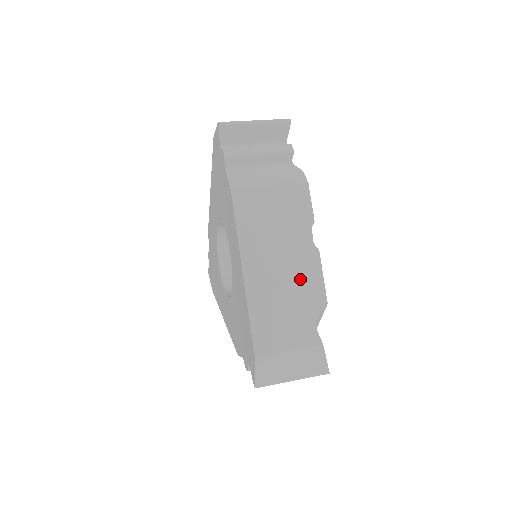
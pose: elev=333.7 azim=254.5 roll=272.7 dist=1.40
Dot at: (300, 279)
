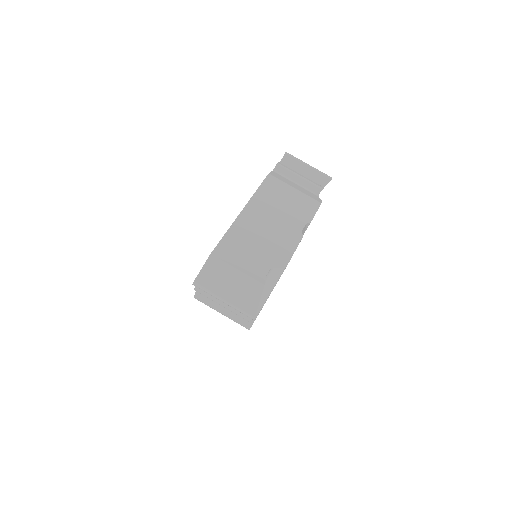
Dot at: occluded
